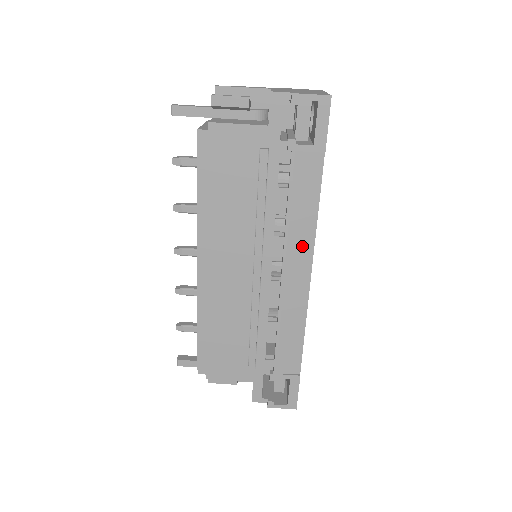
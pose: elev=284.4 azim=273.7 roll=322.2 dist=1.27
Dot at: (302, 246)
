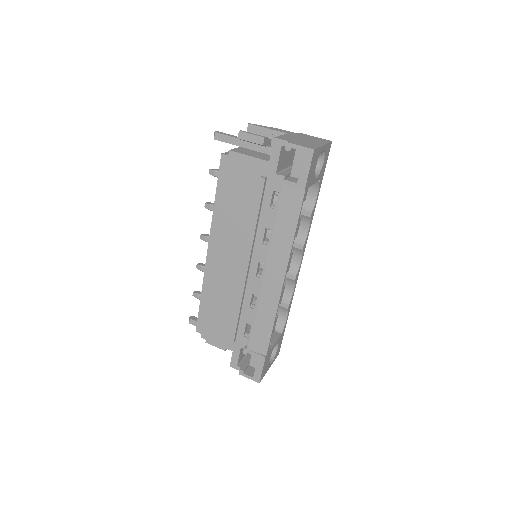
Dot at: (280, 256)
